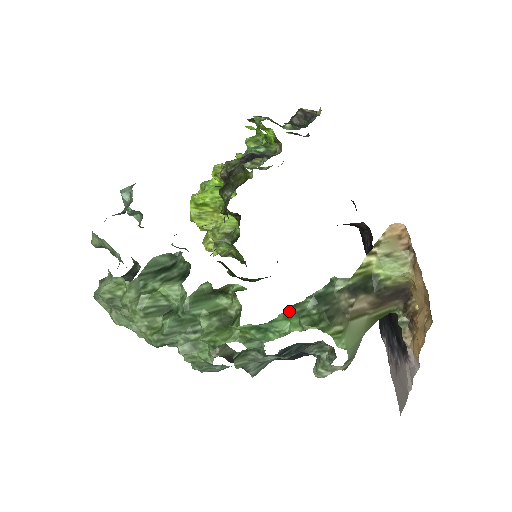
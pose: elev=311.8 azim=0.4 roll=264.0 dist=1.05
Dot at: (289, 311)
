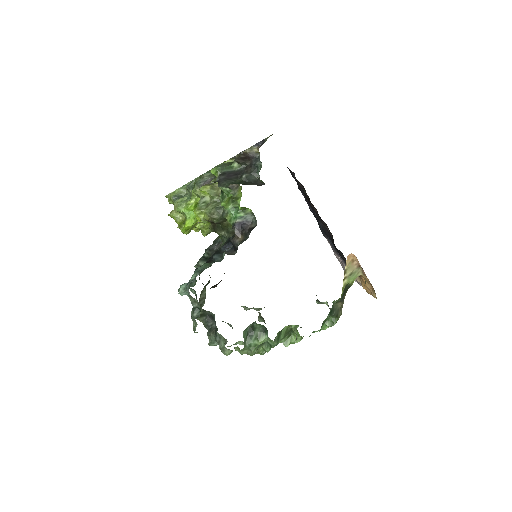
Dot at: (322, 326)
